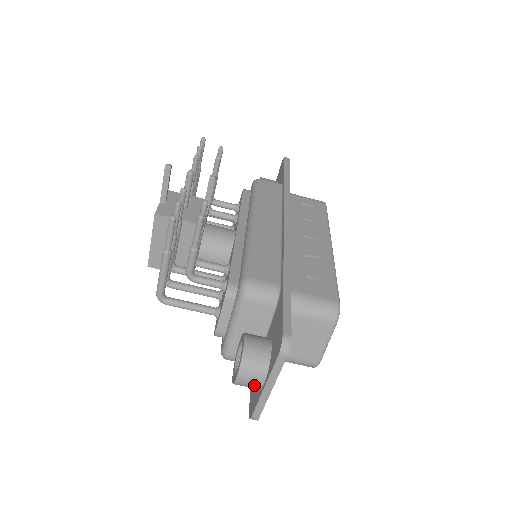
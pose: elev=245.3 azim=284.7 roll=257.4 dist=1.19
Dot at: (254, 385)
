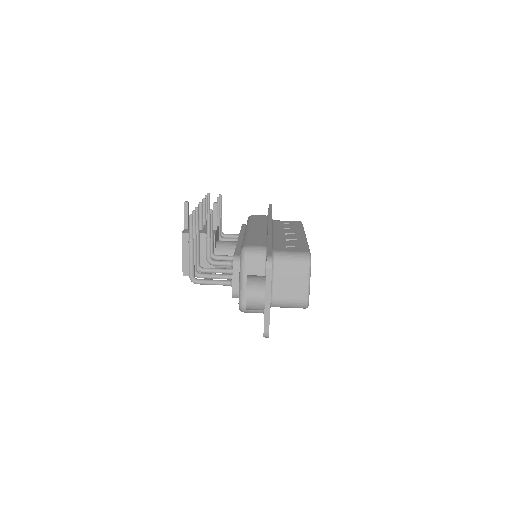
Dot at: (259, 302)
